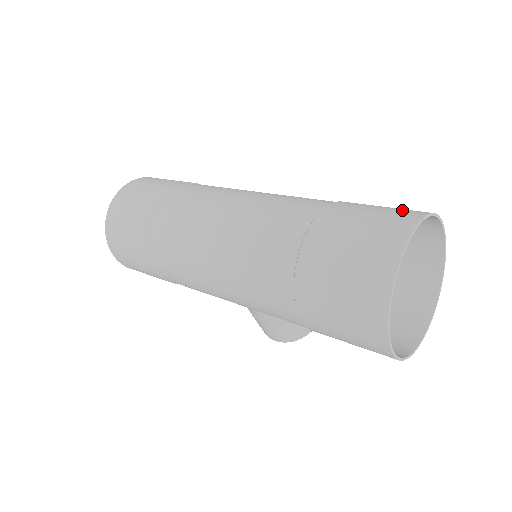
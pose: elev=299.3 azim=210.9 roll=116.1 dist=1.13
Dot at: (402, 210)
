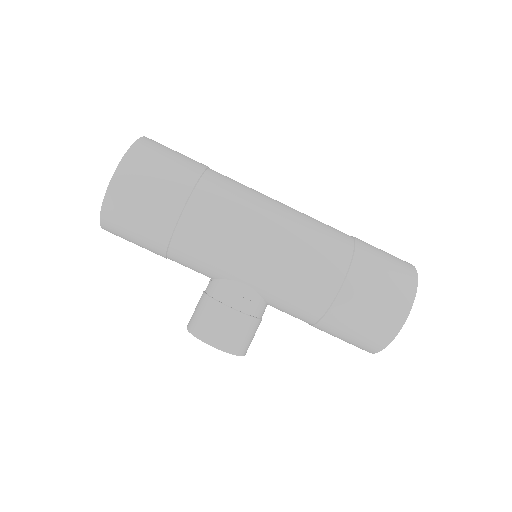
Dot at: occluded
